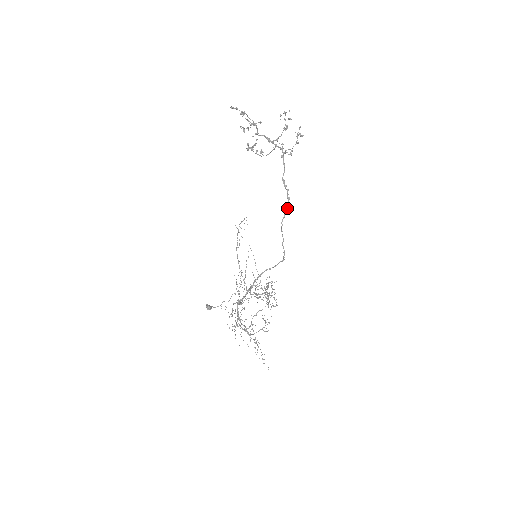
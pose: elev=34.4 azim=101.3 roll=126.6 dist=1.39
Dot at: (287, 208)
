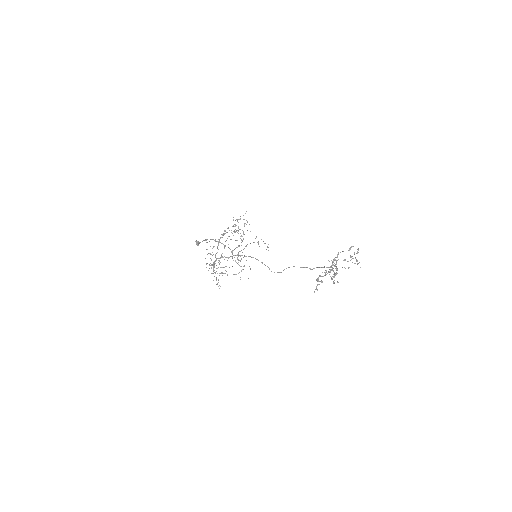
Dot at: (300, 267)
